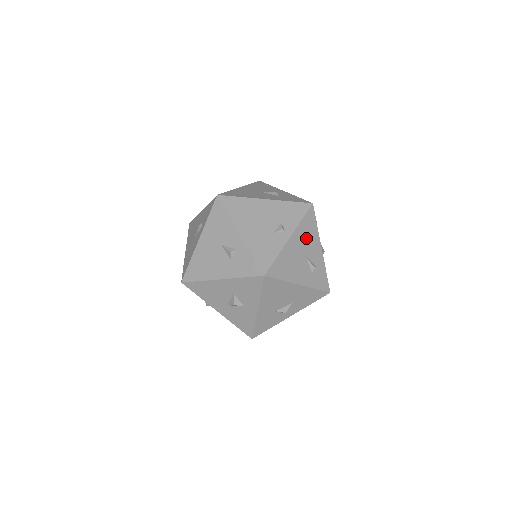
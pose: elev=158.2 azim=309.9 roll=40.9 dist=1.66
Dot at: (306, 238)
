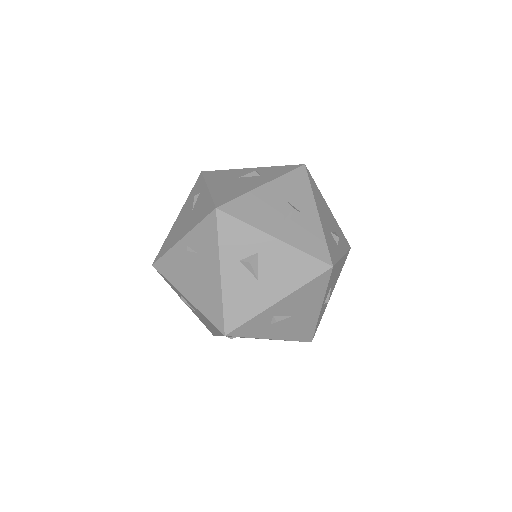
Dot at: occluded
